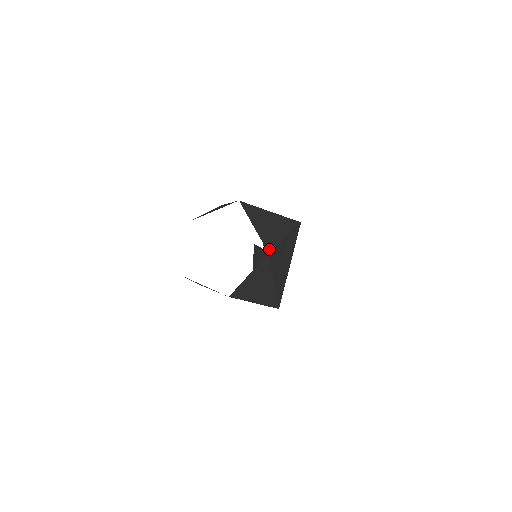
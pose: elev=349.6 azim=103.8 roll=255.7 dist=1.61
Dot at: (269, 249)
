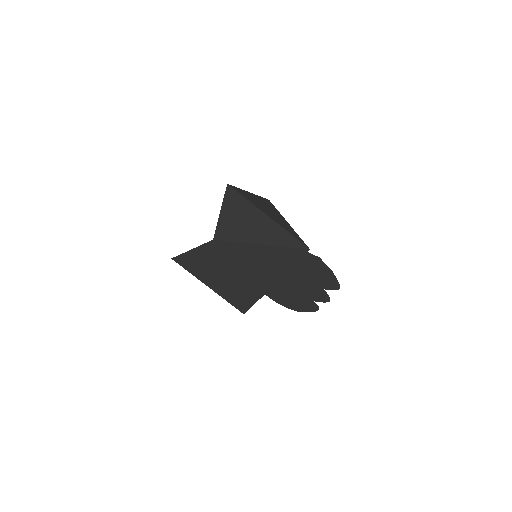
Dot at: (219, 237)
